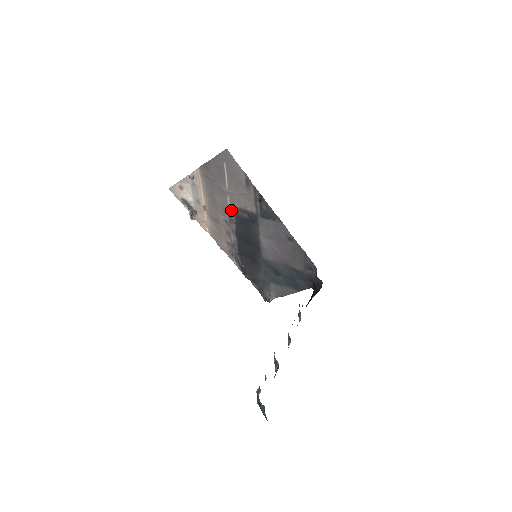
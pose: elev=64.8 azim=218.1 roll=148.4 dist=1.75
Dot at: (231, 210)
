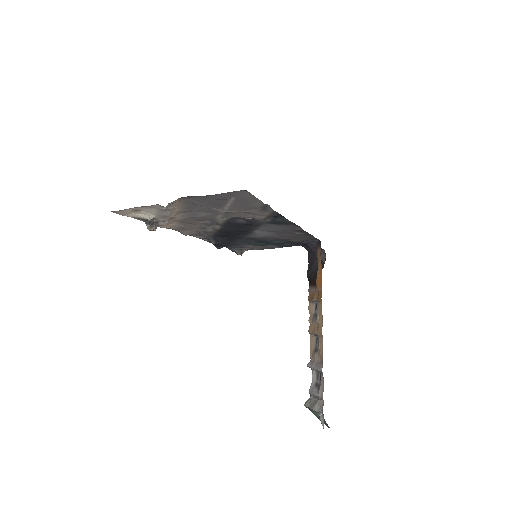
Dot at: (220, 219)
